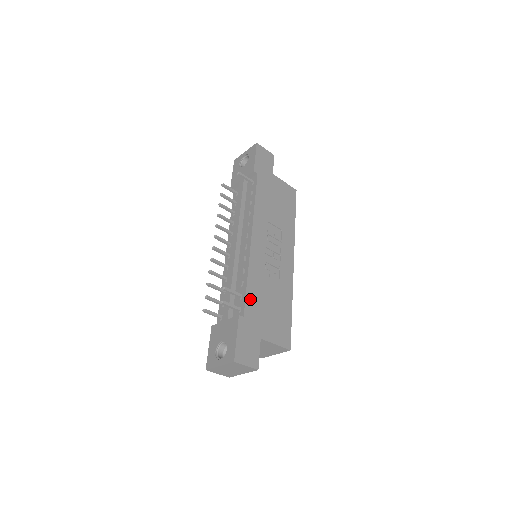
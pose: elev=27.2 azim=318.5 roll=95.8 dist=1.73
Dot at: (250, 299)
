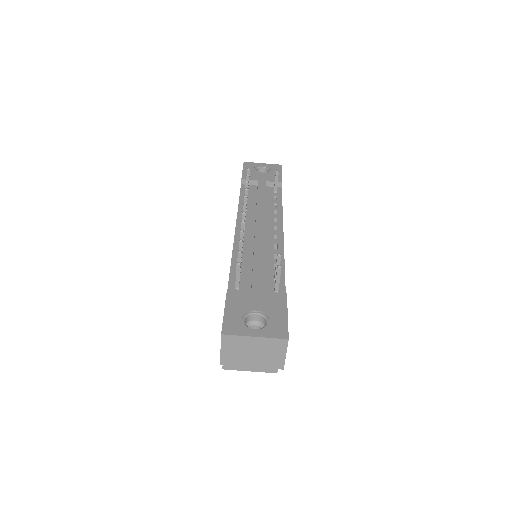
Dot at: occluded
